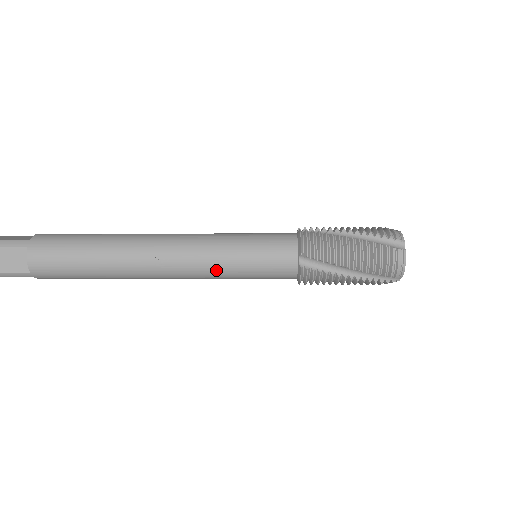
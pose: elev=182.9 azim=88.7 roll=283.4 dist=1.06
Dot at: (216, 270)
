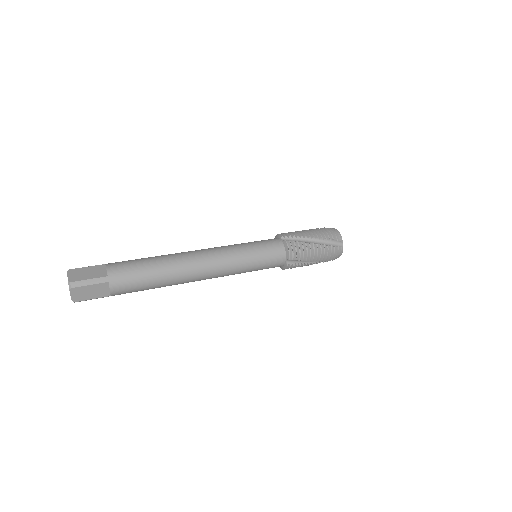
Dot at: (237, 273)
